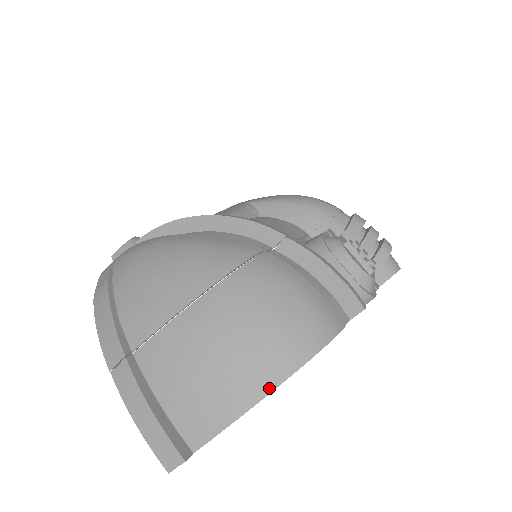
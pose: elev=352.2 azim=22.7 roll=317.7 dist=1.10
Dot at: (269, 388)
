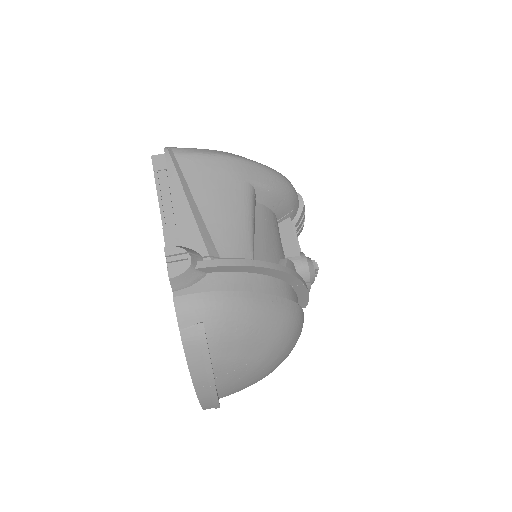
Dot at: occluded
